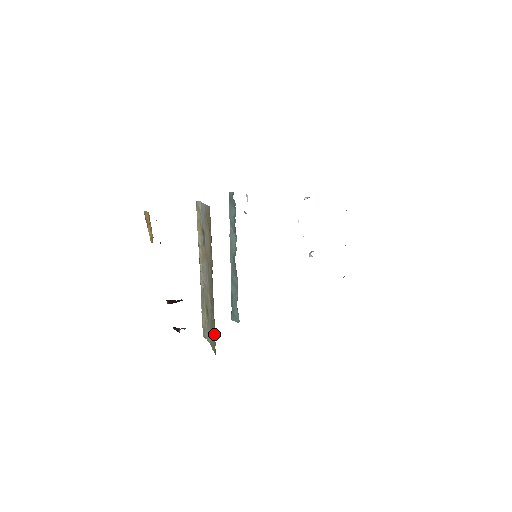
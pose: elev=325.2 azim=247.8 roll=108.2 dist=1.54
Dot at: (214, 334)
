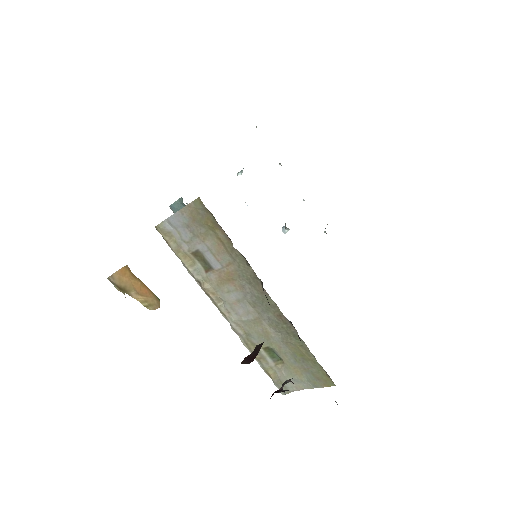
Dot at: (315, 362)
